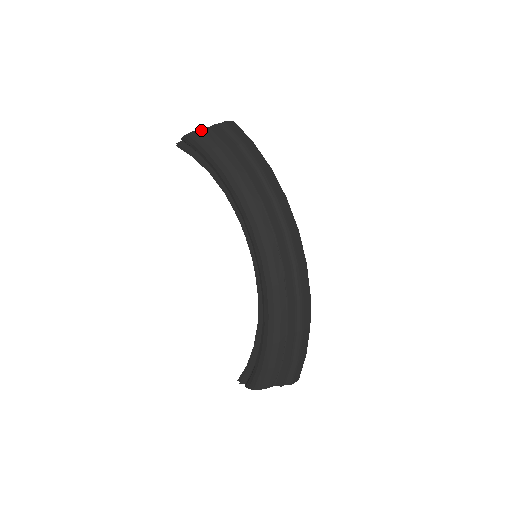
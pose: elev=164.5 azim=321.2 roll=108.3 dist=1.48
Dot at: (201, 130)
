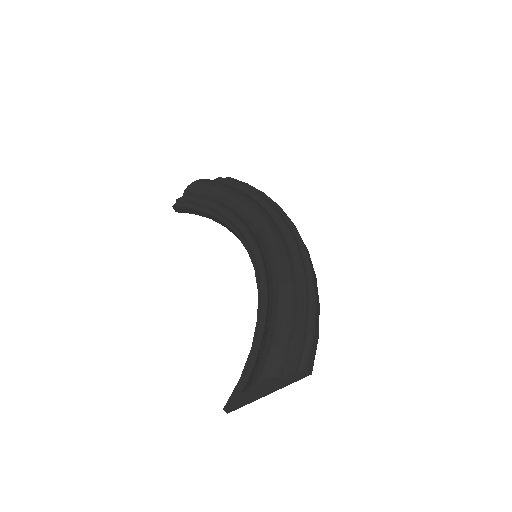
Dot at: (207, 179)
